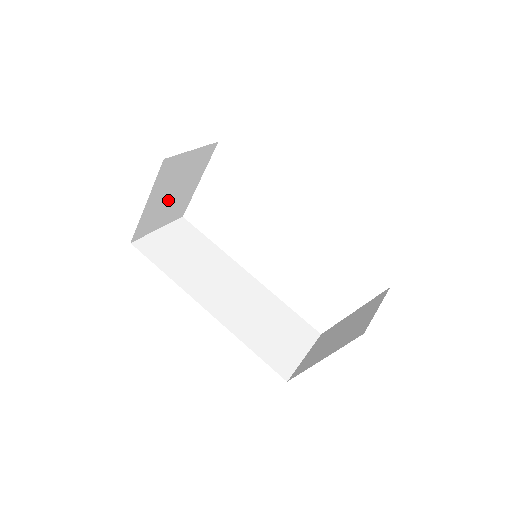
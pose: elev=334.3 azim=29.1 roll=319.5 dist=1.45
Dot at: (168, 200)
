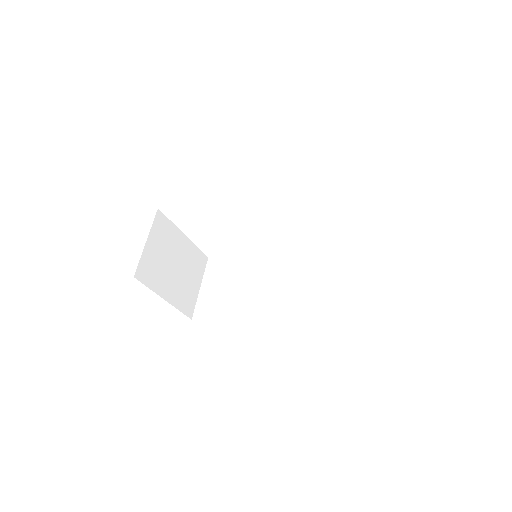
Dot at: (179, 274)
